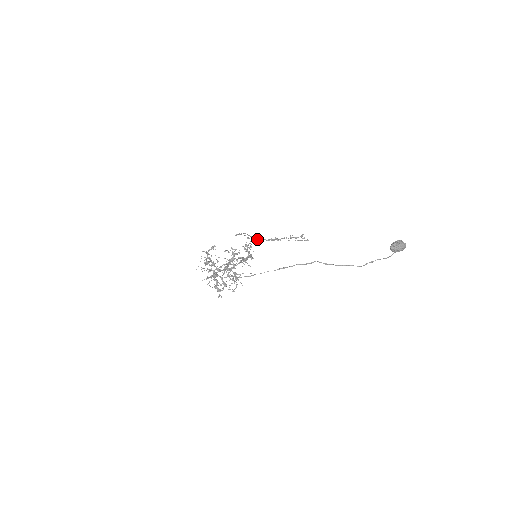
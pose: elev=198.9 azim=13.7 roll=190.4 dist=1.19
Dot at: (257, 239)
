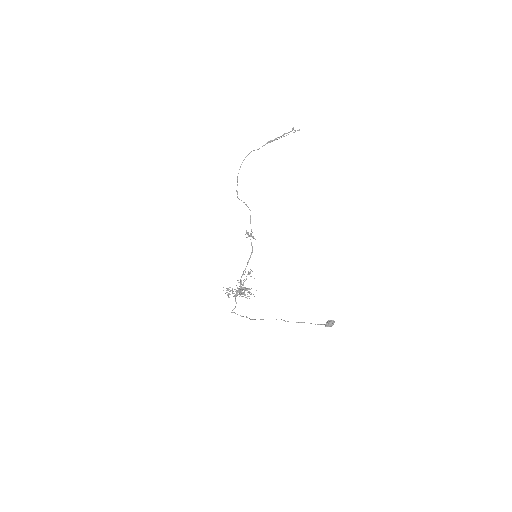
Dot at: occluded
